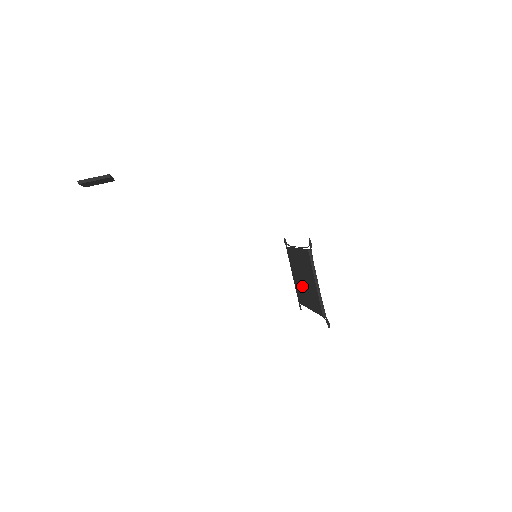
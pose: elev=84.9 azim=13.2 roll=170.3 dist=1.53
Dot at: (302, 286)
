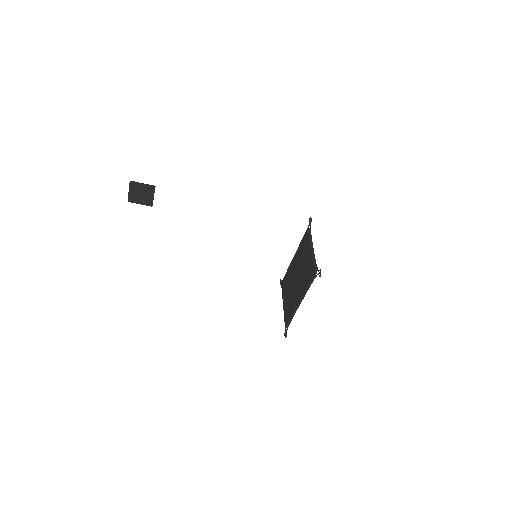
Dot at: (294, 290)
